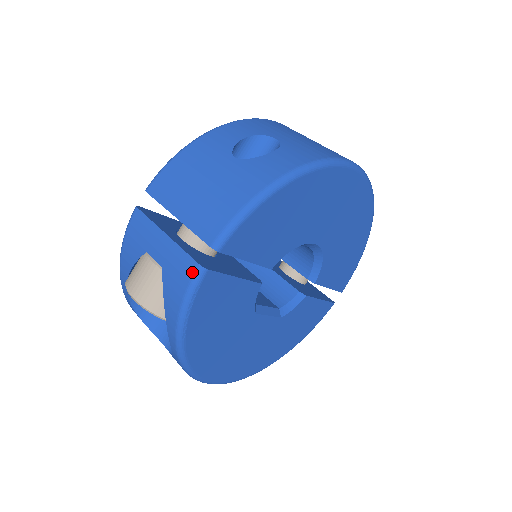
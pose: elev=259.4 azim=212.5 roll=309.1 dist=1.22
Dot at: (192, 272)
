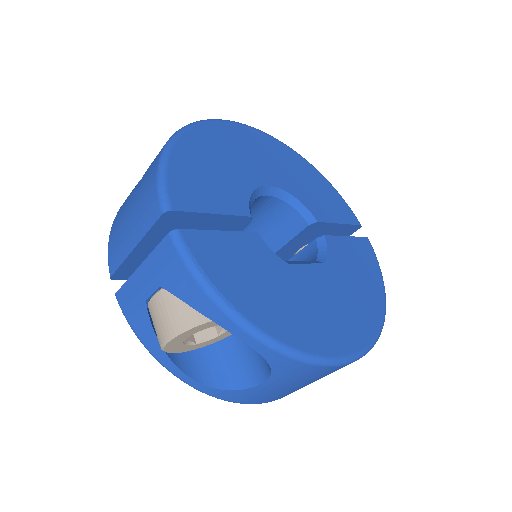
Dot at: (171, 245)
